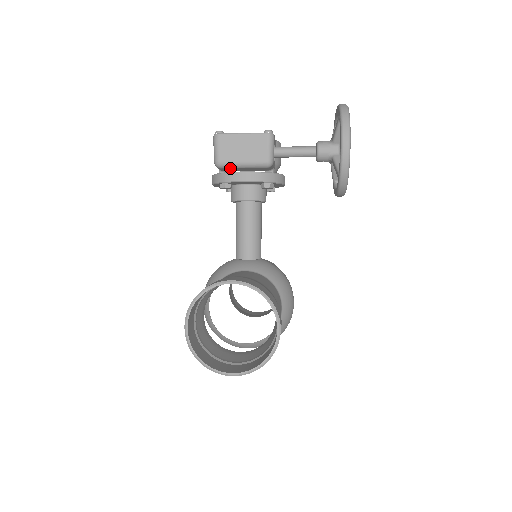
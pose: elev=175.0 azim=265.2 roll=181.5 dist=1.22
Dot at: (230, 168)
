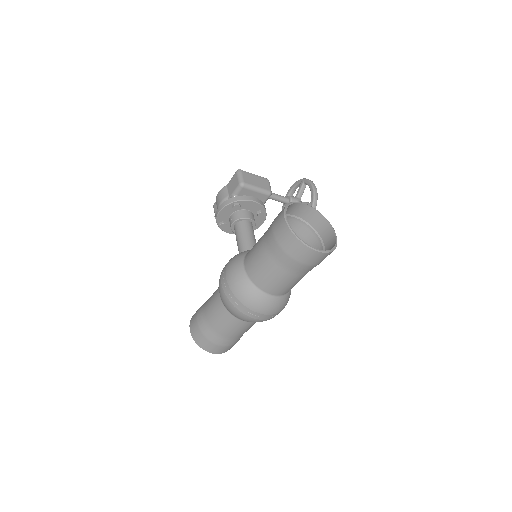
Dot at: (248, 189)
